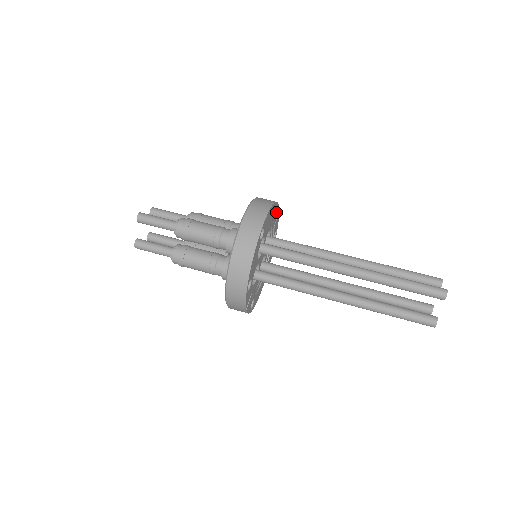
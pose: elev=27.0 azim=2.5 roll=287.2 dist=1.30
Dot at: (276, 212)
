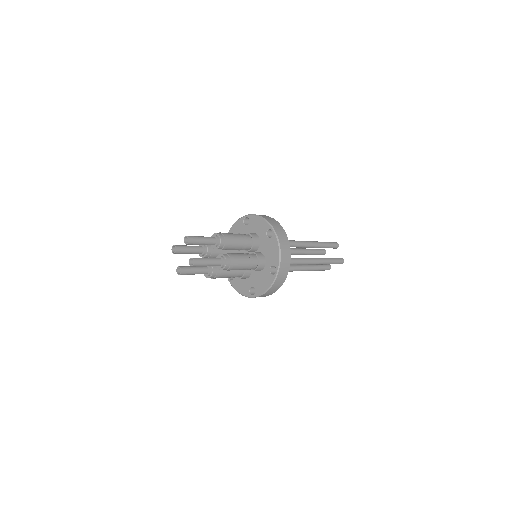
Dot at: occluded
